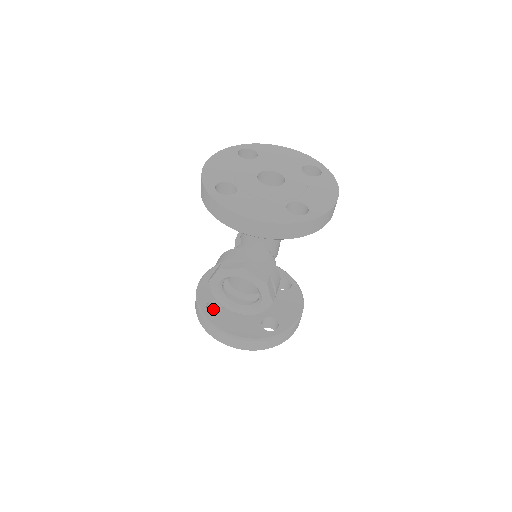
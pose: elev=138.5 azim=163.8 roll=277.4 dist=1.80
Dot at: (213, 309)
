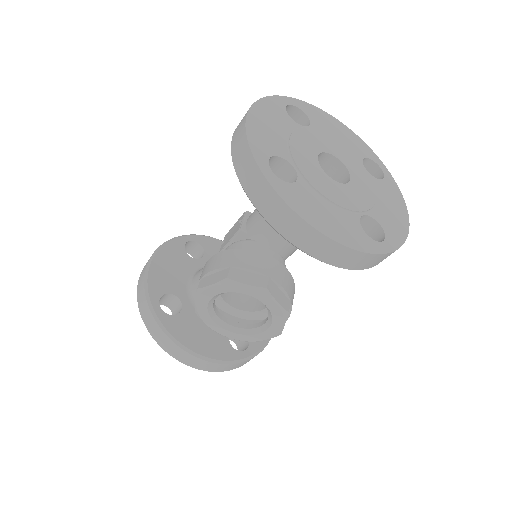
Dot at: (162, 302)
